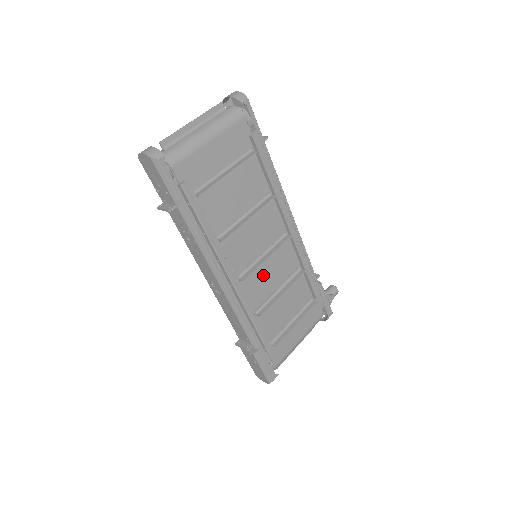
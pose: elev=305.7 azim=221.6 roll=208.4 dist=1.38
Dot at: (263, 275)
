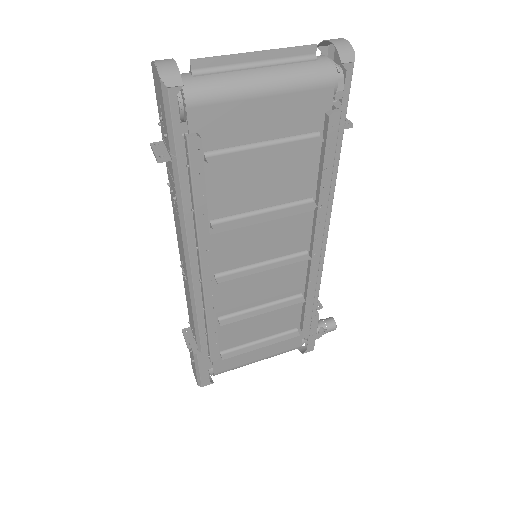
Dot at: (250, 284)
